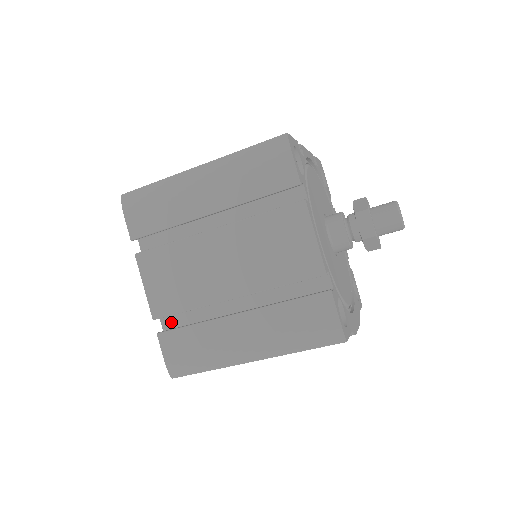
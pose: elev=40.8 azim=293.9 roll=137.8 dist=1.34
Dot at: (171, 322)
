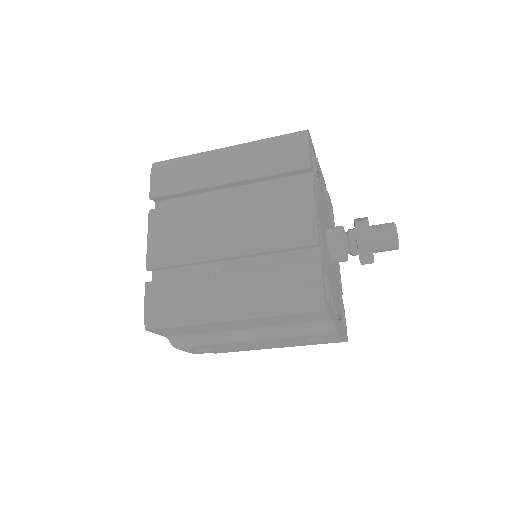
Dot at: (162, 278)
